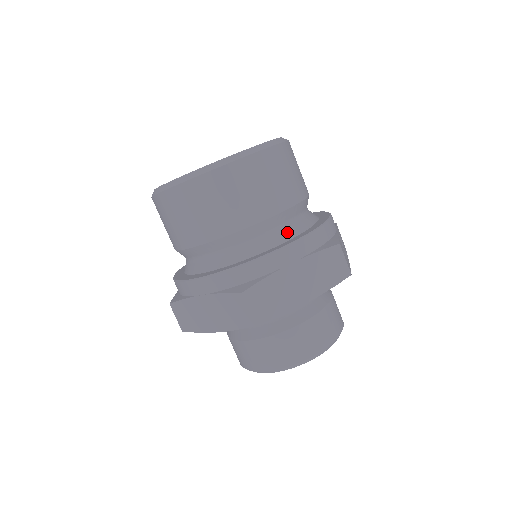
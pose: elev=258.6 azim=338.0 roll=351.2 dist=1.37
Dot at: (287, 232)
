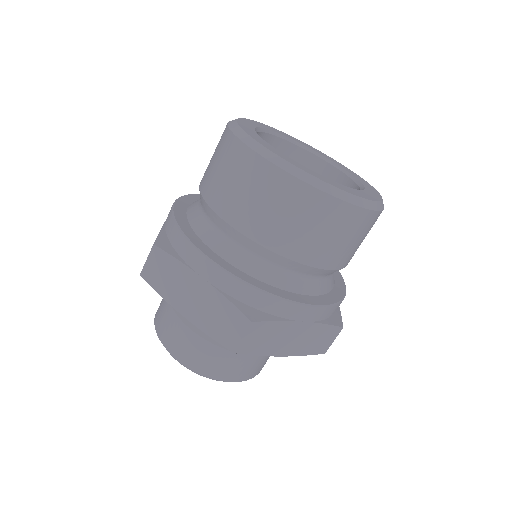
Dot at: (319, 286)
